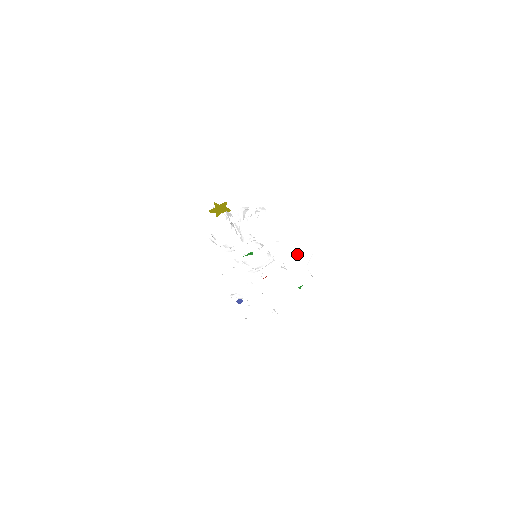
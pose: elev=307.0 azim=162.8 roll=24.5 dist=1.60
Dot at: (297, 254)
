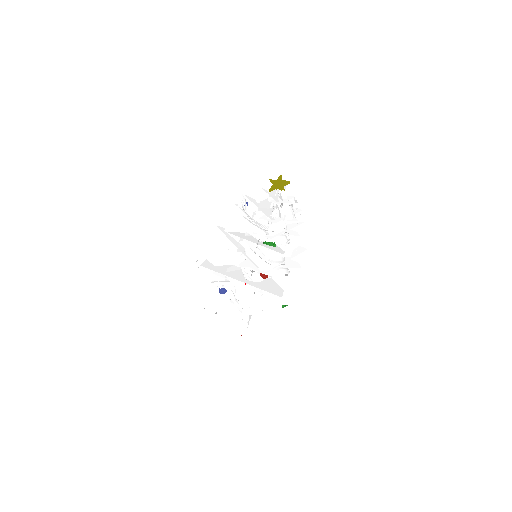
Dot at: (302, 271)
